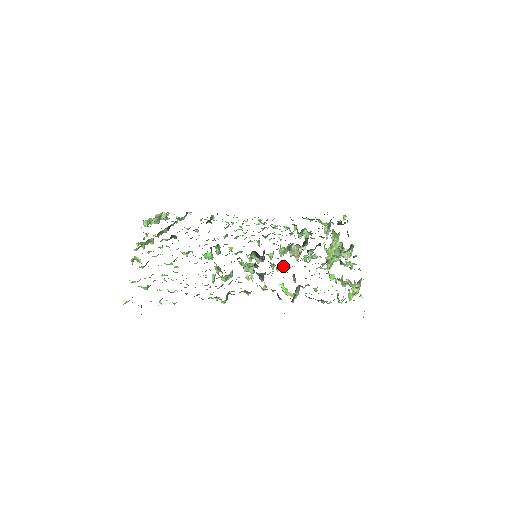
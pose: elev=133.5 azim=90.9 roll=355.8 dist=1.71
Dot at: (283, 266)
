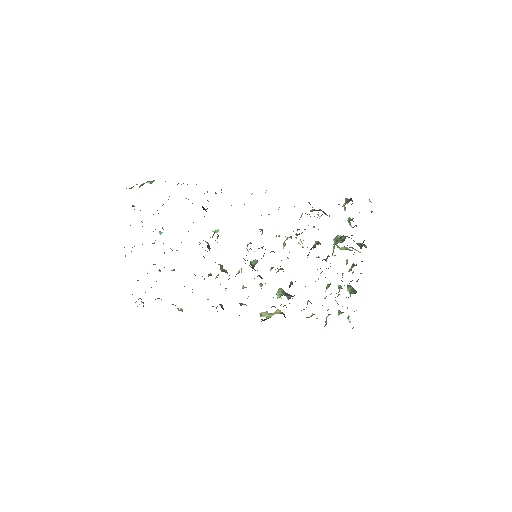
Dot at: occluded
